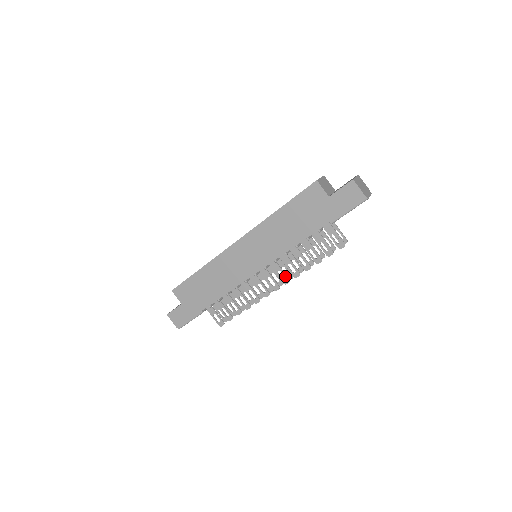
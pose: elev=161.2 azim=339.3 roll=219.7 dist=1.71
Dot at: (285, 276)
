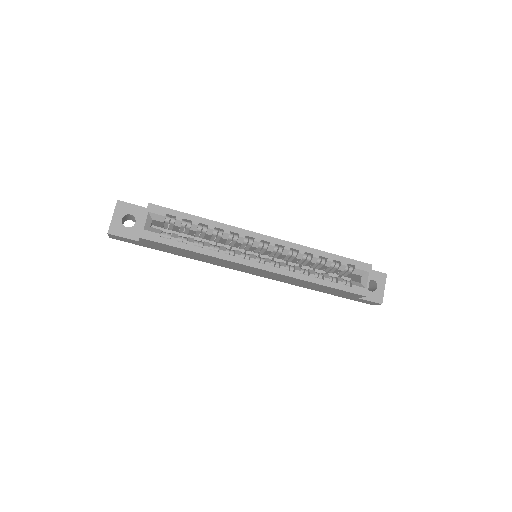
Dot at: occluded
